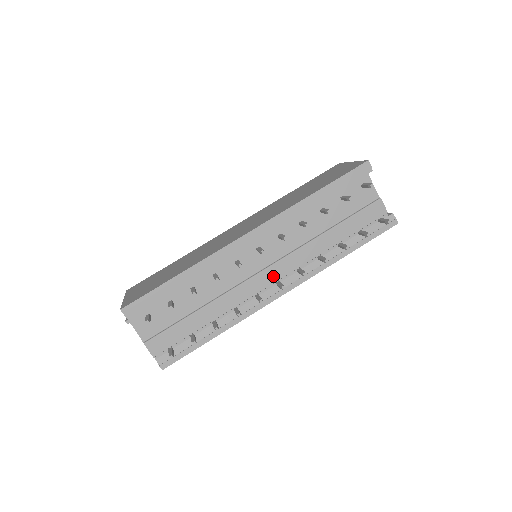
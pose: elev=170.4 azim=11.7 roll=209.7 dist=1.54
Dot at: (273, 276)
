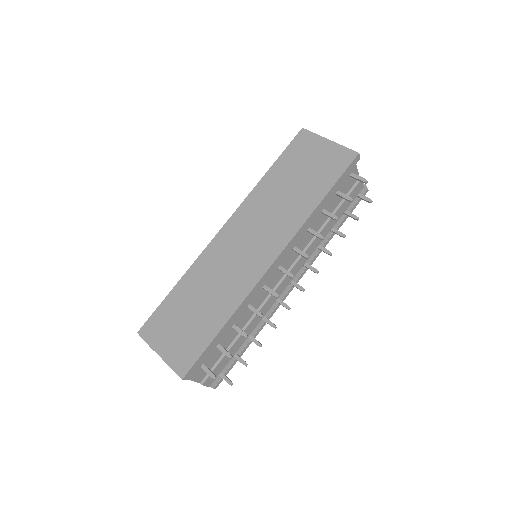
Dot at: (289, 280)
